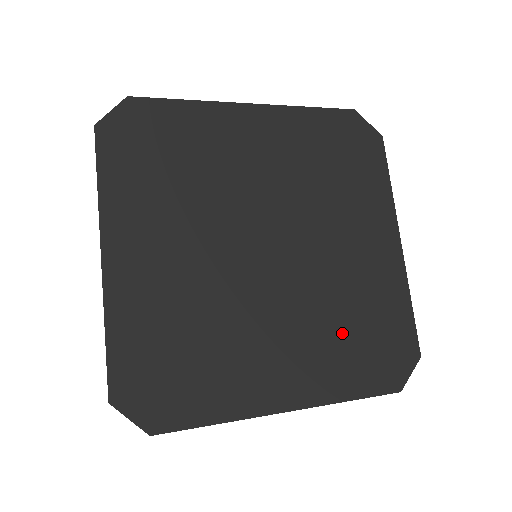
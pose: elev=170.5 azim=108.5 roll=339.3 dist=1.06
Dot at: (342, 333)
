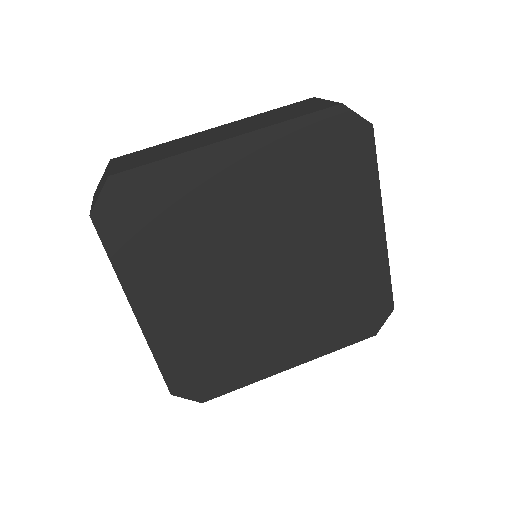
Dot at: (330, 311)
